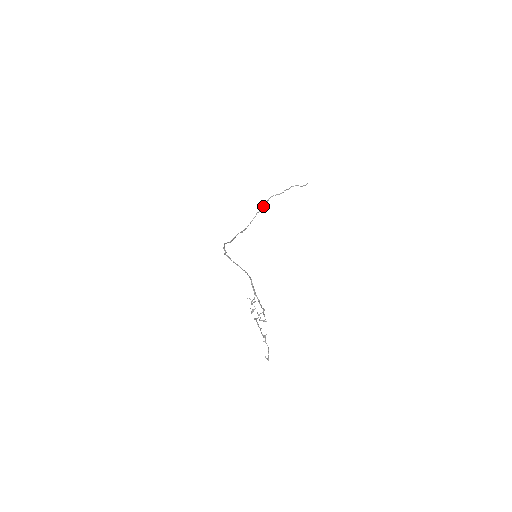
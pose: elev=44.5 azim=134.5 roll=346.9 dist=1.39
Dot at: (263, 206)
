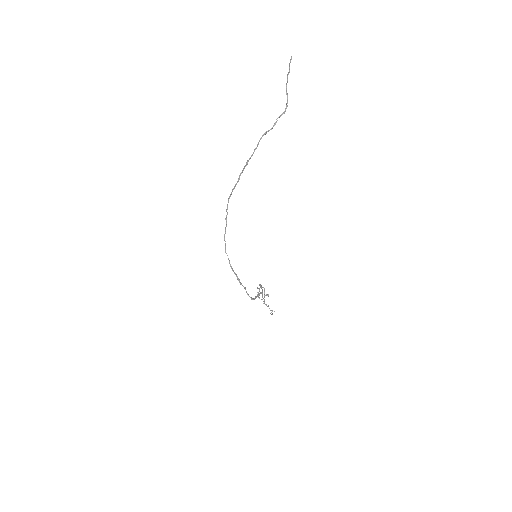
Dot at: occluded
